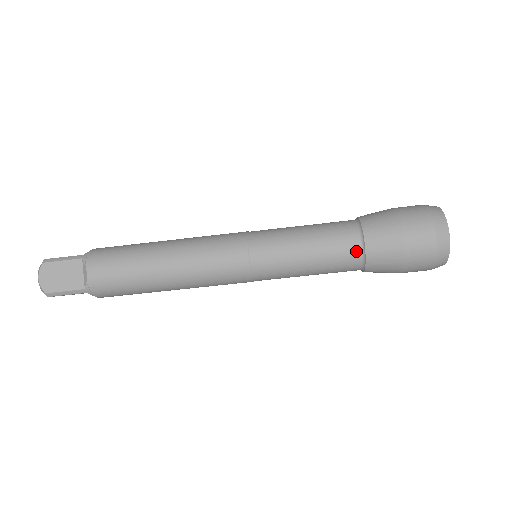
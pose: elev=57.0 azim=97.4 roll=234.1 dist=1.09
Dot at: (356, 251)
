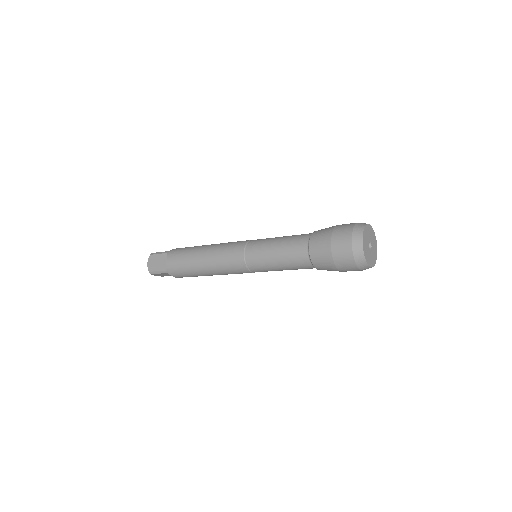
Dot at: occluded
